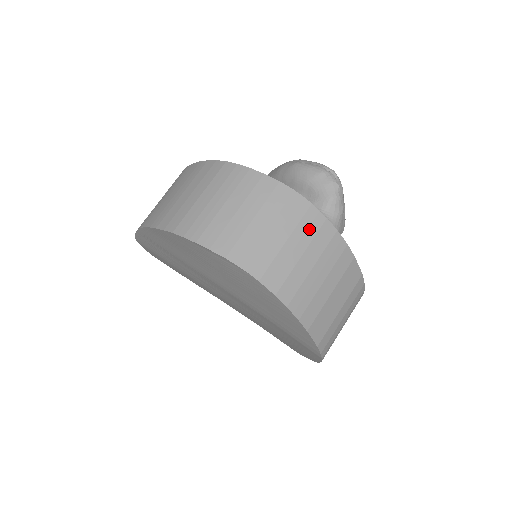
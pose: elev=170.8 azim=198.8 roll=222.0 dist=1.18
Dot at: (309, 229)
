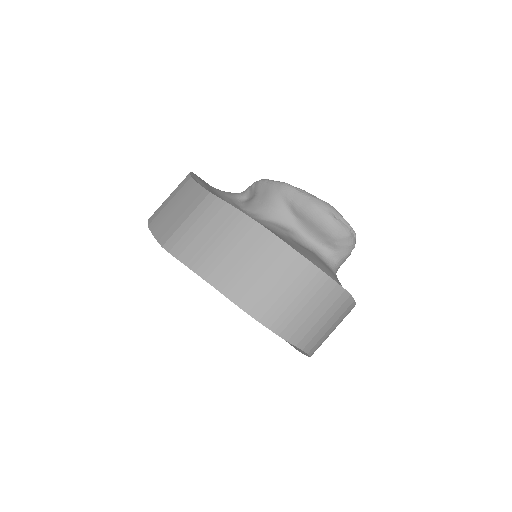
Dot at: (345, 314)
